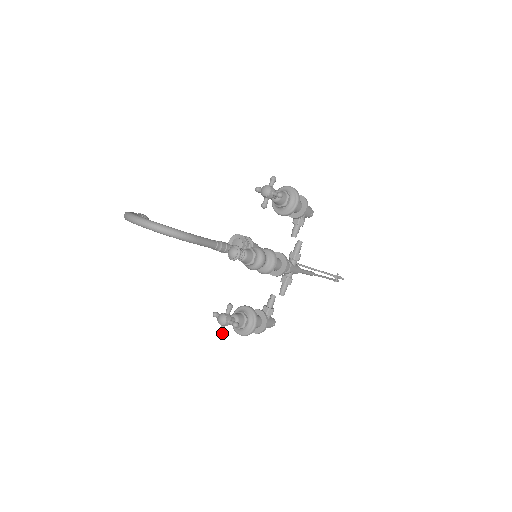
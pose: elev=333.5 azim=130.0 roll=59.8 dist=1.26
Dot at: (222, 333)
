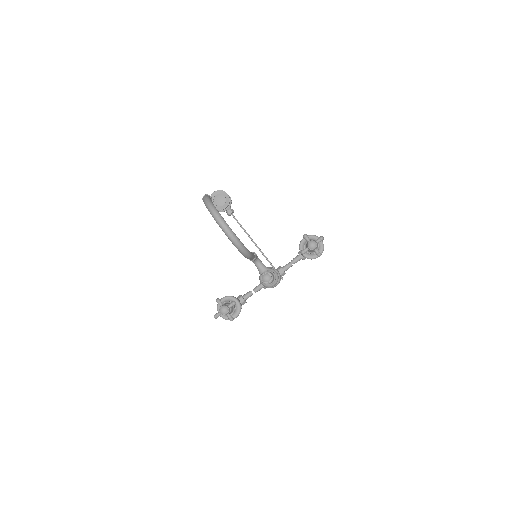
Dot at: occluded
